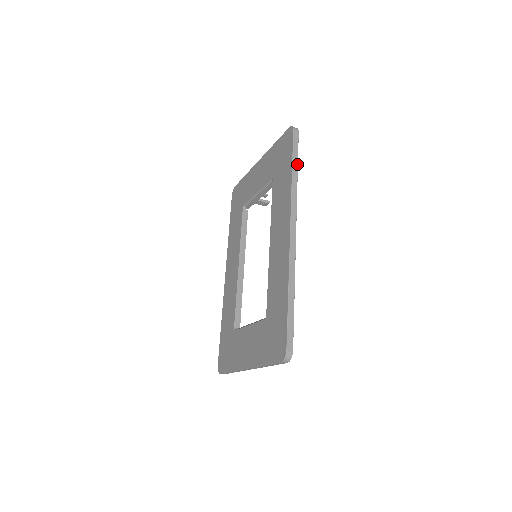
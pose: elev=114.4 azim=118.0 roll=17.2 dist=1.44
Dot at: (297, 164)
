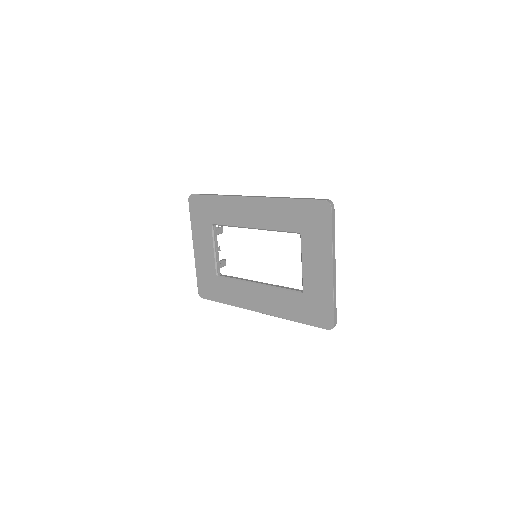
Dot at: (213, 194)
